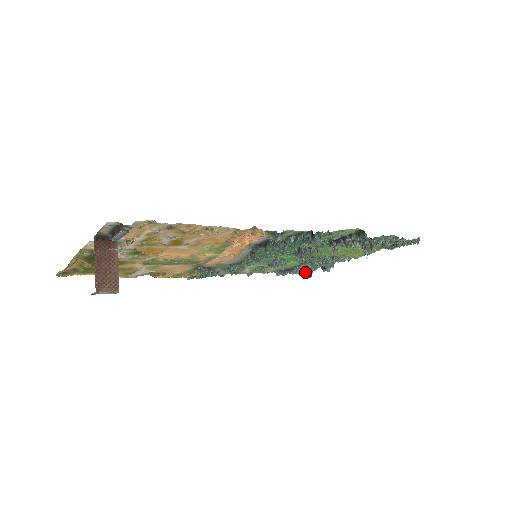
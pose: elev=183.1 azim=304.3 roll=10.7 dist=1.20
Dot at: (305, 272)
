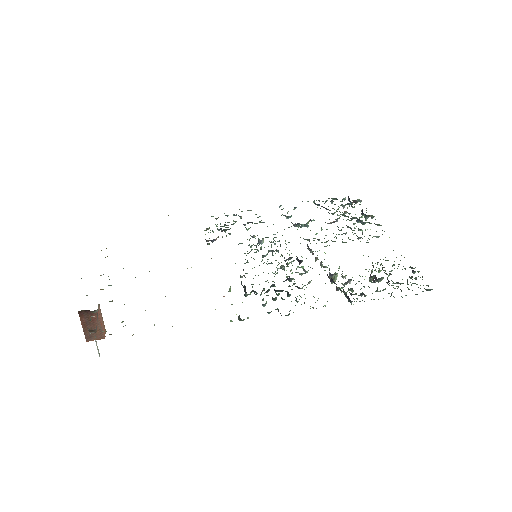
Dot at: (347, 203)
